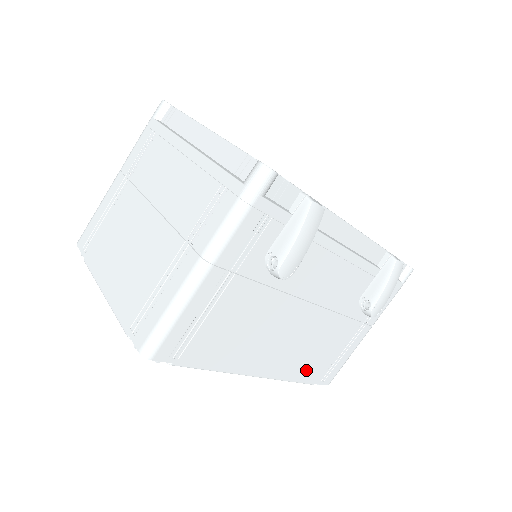
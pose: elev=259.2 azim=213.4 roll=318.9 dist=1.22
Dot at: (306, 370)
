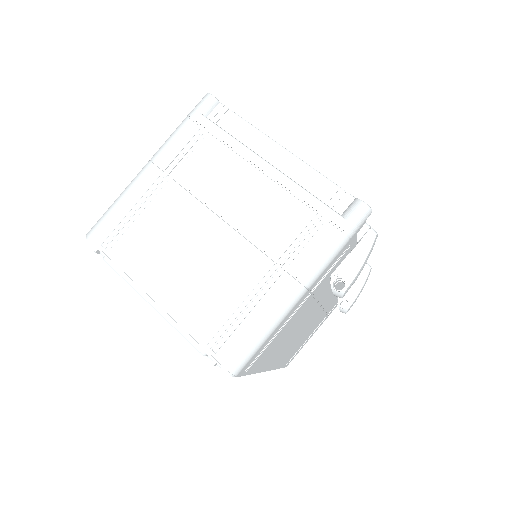
Dot at: (286, 359)
